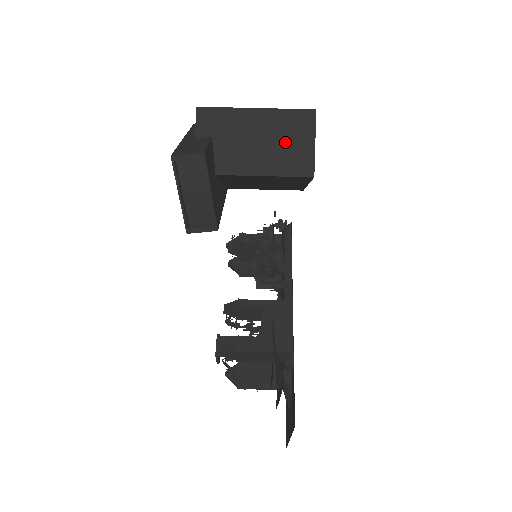
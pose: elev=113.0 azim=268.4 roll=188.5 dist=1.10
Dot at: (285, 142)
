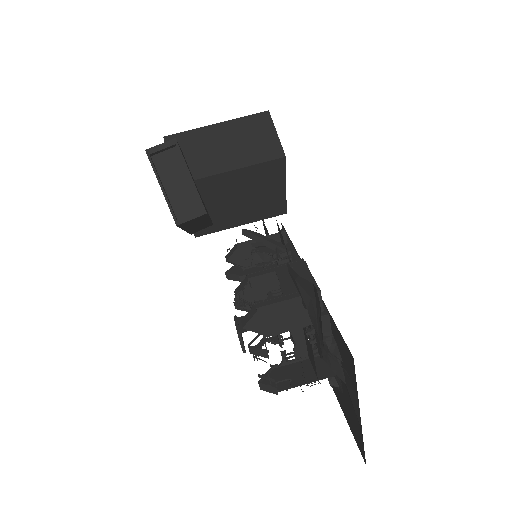
Dot at: (250, 139)
